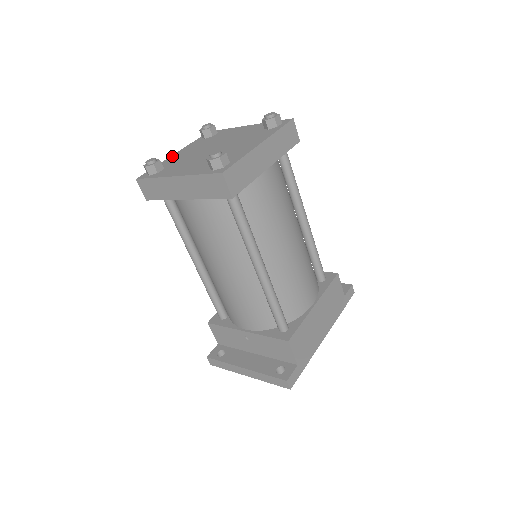
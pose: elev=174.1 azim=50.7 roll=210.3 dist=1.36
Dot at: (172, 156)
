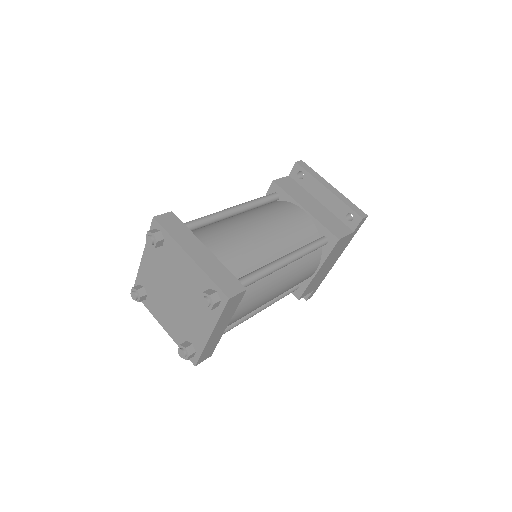
Dot at: (142, 264)
